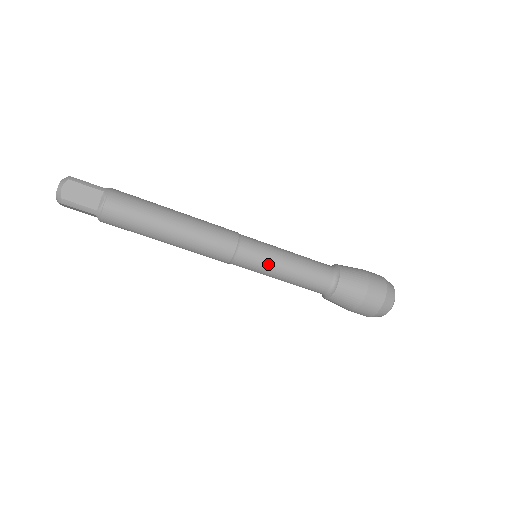
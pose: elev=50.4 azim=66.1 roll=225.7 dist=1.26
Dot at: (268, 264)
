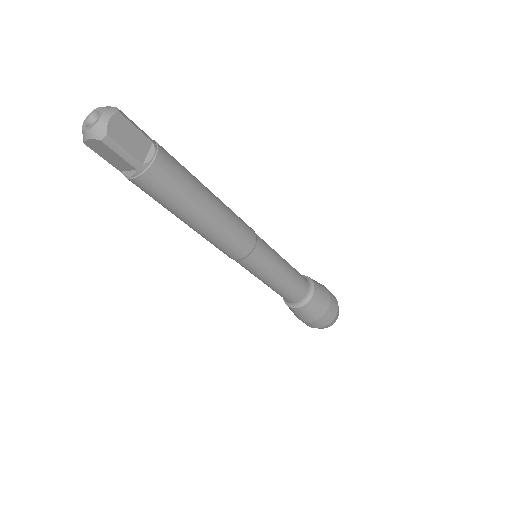
Dot at: (272, 267)
